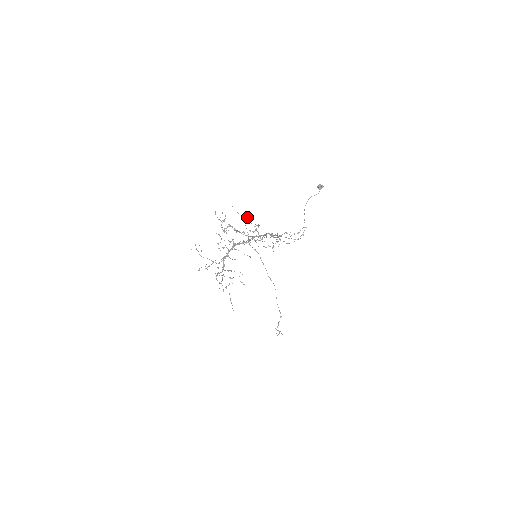
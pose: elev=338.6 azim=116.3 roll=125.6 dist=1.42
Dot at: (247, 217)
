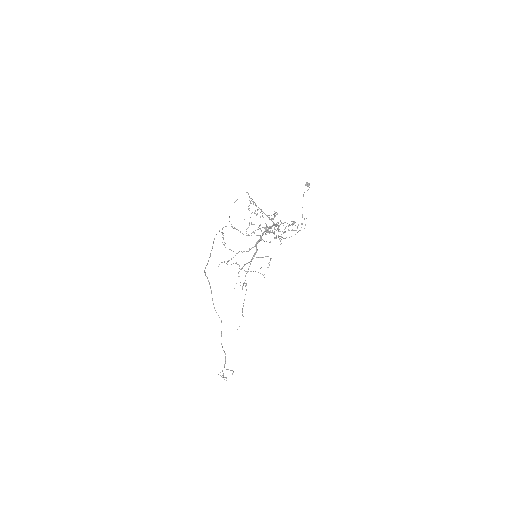
Dot at: occluded
